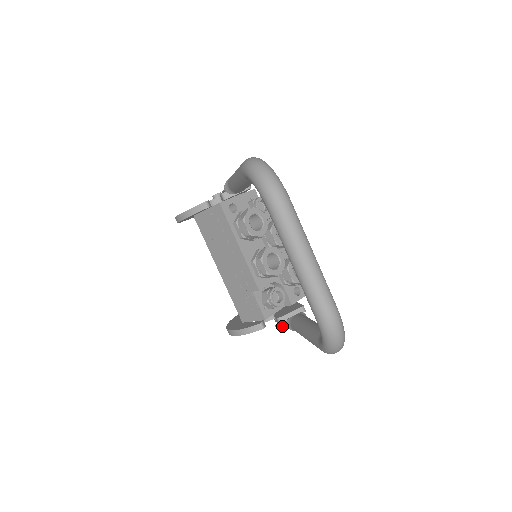
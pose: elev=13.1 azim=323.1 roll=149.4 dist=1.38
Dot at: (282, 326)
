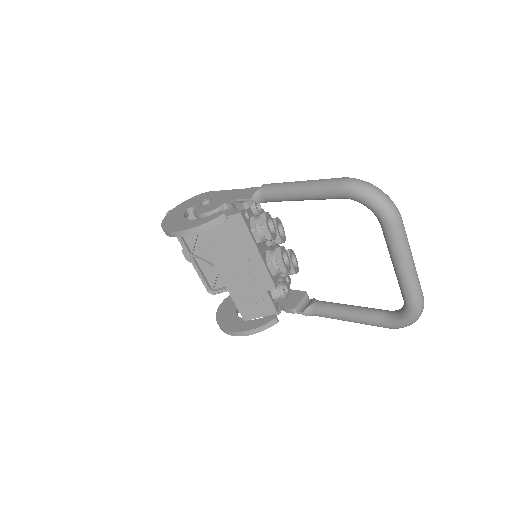
Dot at: (278, 314)
